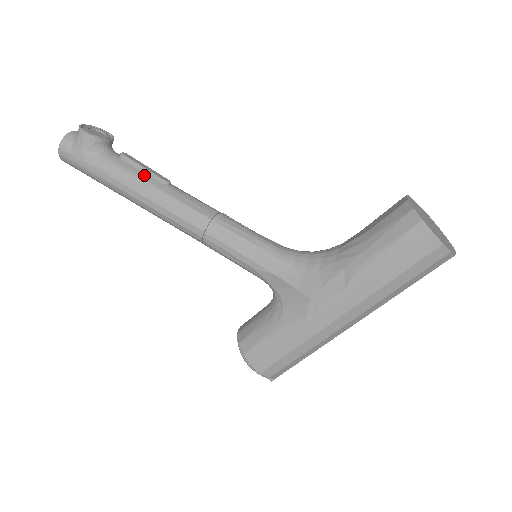
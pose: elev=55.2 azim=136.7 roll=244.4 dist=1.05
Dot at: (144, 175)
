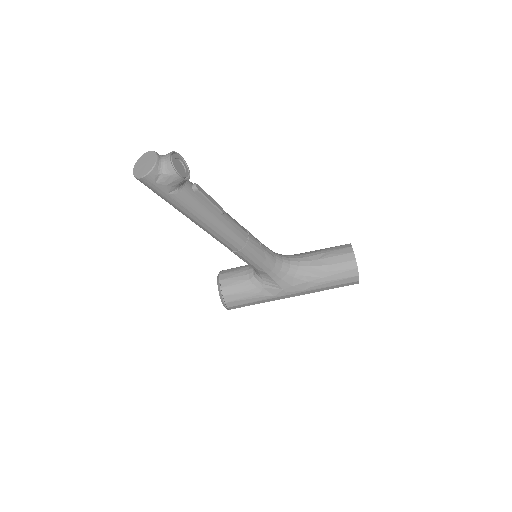
Dot at: (210, 208)
